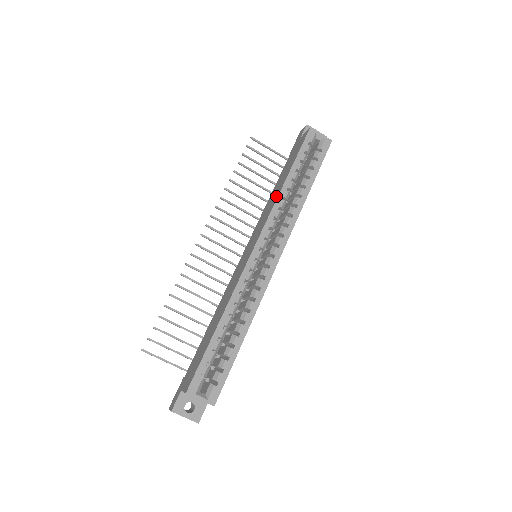
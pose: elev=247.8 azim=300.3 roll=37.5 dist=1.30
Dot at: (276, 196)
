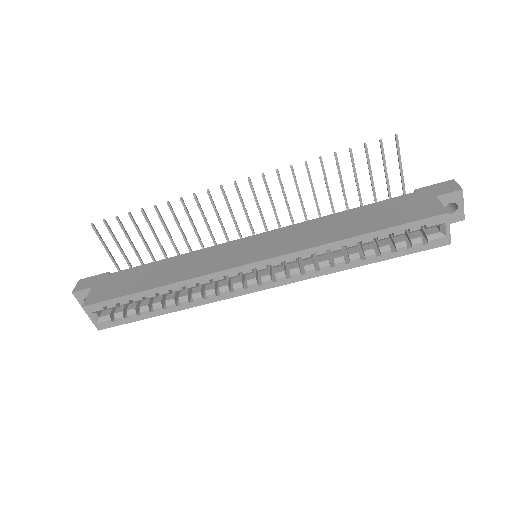
Dot at: (328, 238)
